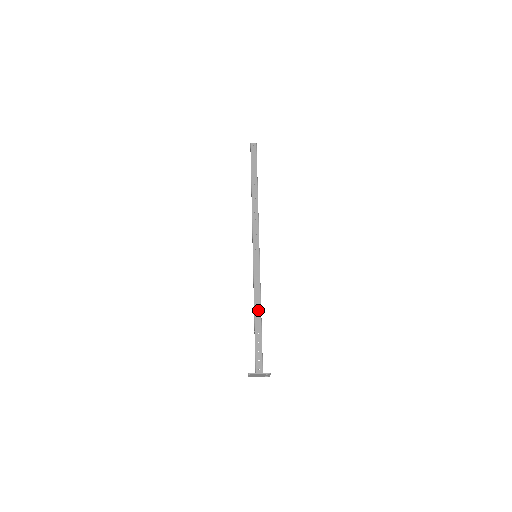
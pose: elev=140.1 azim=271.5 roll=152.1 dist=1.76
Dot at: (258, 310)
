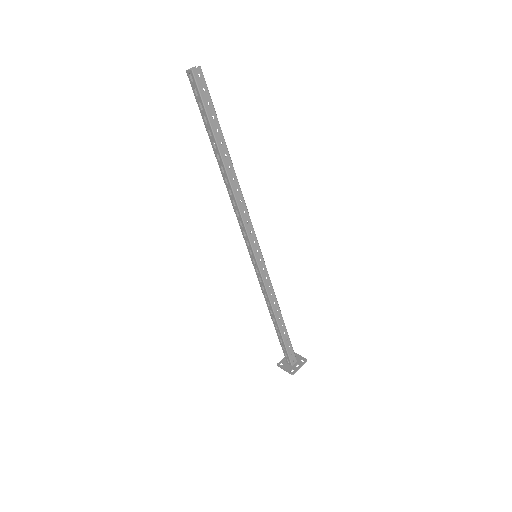
Dot at: (279, 314)
